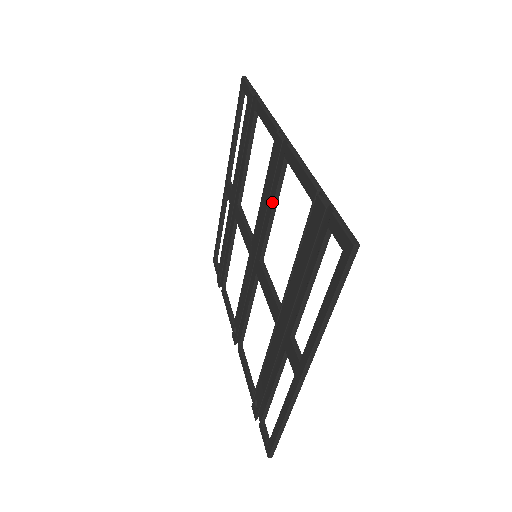
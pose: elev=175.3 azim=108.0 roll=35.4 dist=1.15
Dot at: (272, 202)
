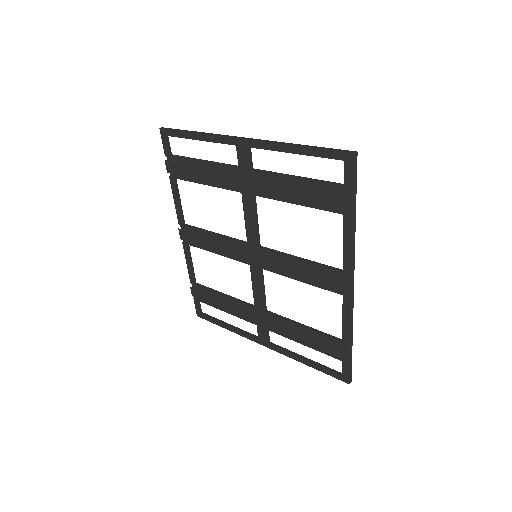
Dot at: (305, 277)
